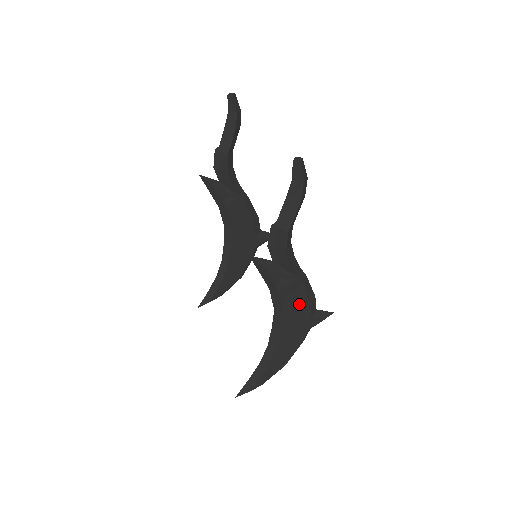
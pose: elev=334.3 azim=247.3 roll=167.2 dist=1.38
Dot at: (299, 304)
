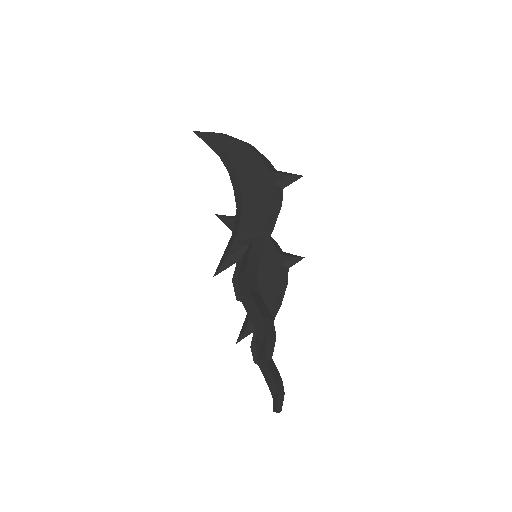
Dot at: occluded
